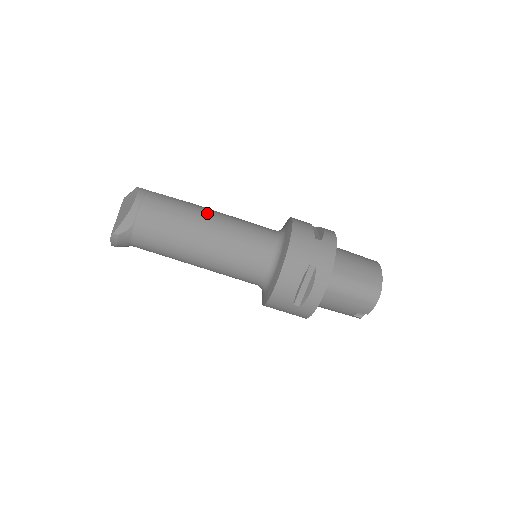
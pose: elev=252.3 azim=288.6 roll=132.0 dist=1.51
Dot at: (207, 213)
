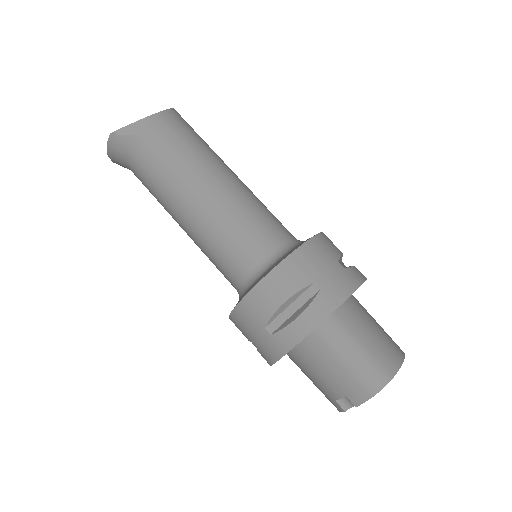
Dot at: (229, 171)
